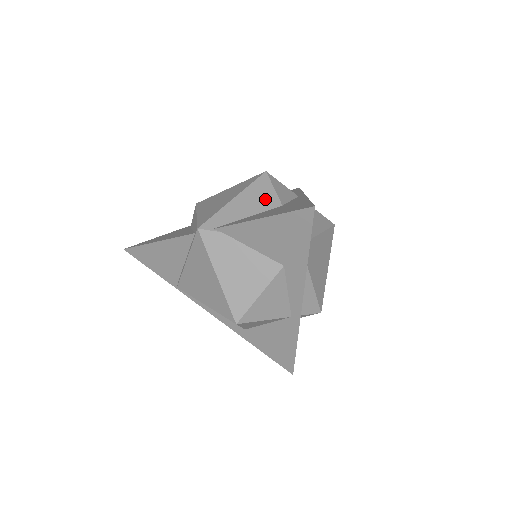
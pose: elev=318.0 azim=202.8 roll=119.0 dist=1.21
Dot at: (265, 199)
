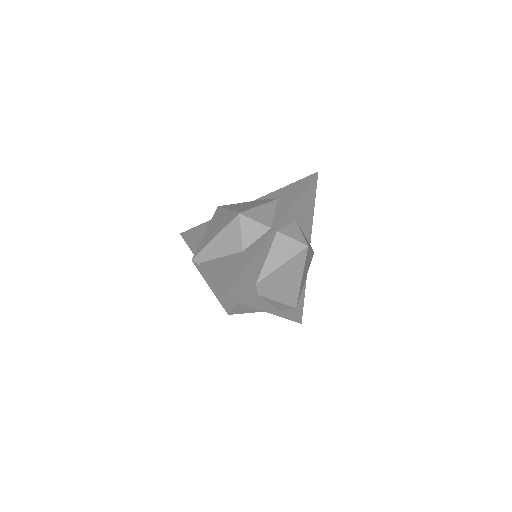
Dot at: (233, 243)
